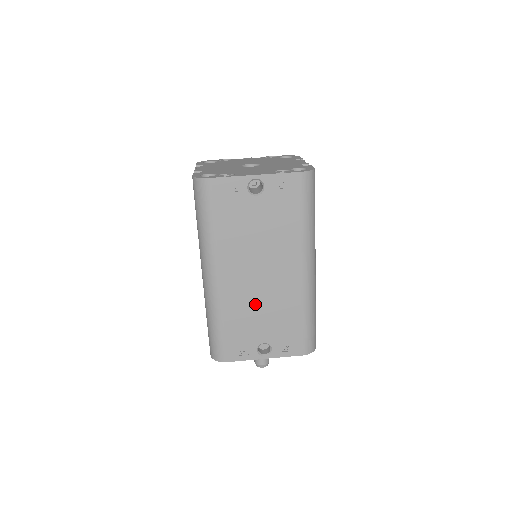
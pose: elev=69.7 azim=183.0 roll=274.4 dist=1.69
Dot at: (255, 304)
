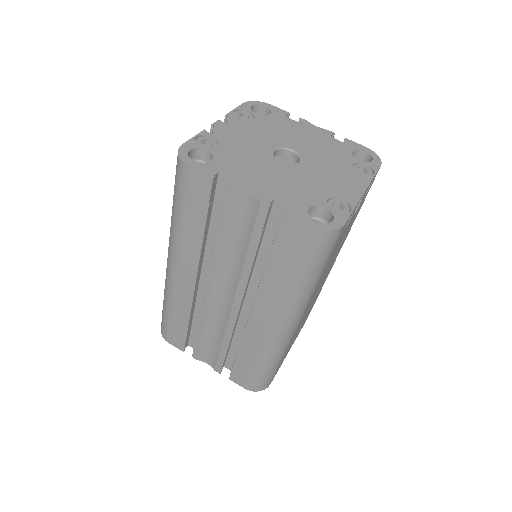
Dot at: (305, 316)
